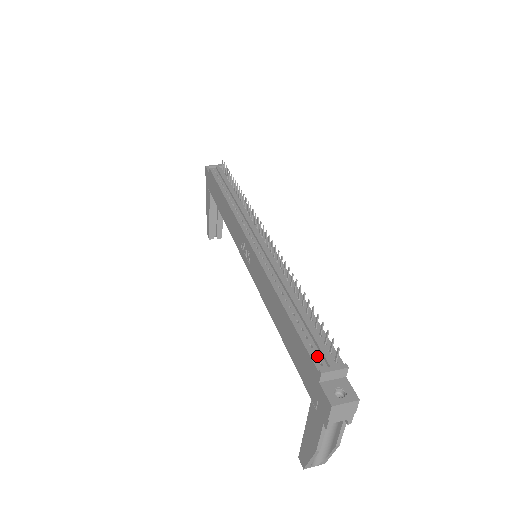
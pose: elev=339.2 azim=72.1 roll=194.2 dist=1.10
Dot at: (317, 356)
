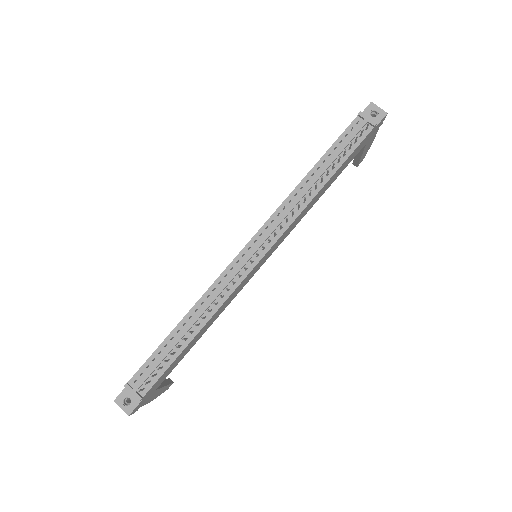
Dot at: (140, 375)
